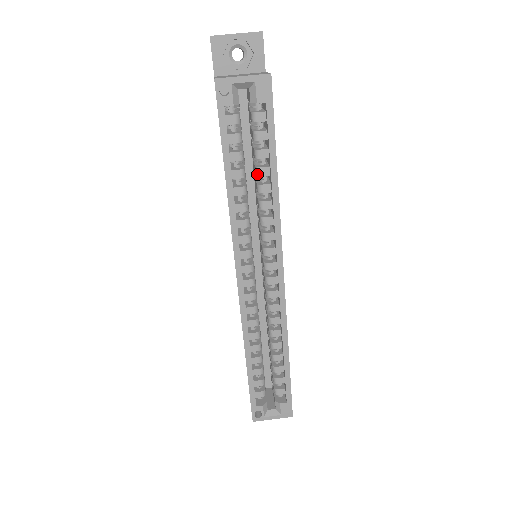
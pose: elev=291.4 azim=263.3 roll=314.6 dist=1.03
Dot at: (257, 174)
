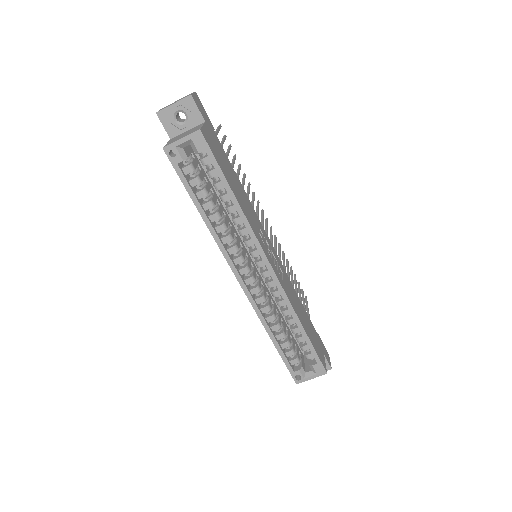
Dot at: (222, 201)
